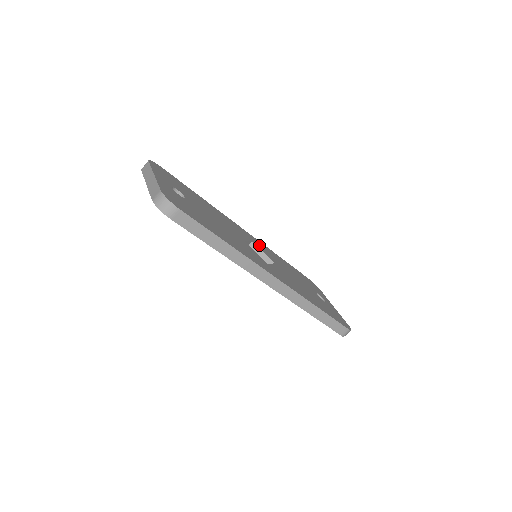
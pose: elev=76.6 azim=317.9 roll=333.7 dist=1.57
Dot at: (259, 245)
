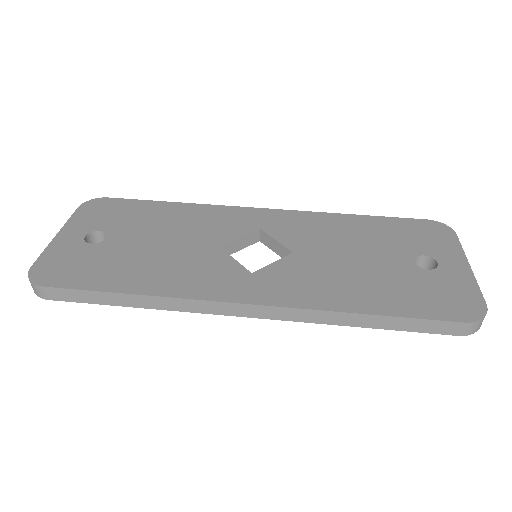
Dot at: (281, 225)
